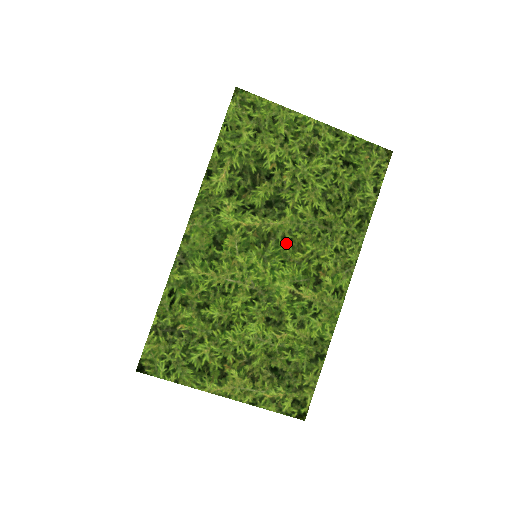
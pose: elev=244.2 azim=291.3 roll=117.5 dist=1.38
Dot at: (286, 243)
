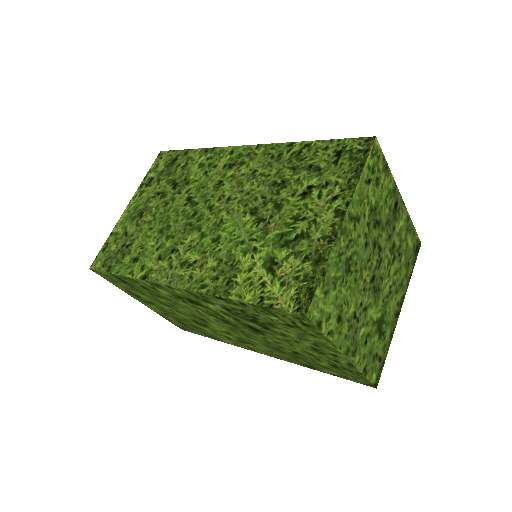
Dot at: (242, 332)
